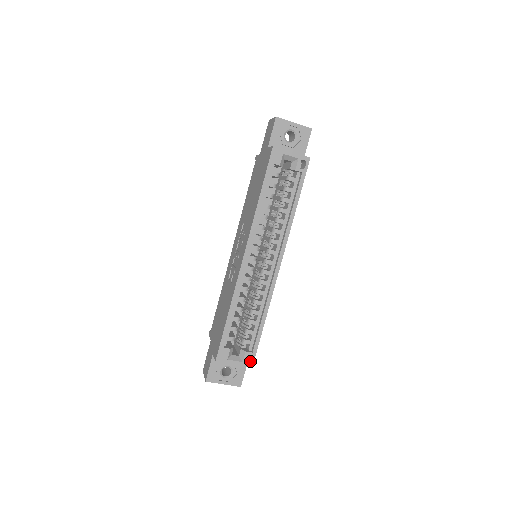
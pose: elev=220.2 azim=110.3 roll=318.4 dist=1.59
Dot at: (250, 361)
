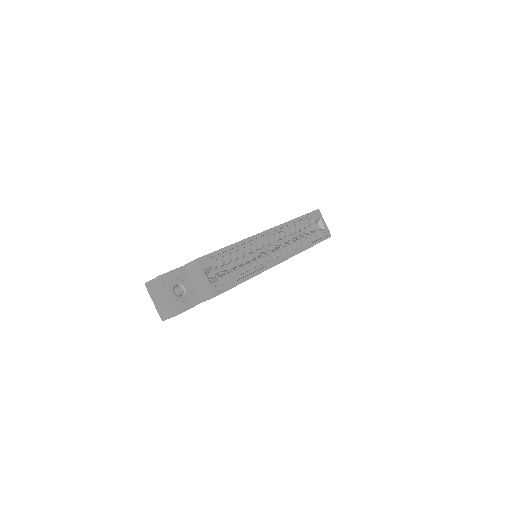
Dot at: (216, 292)
